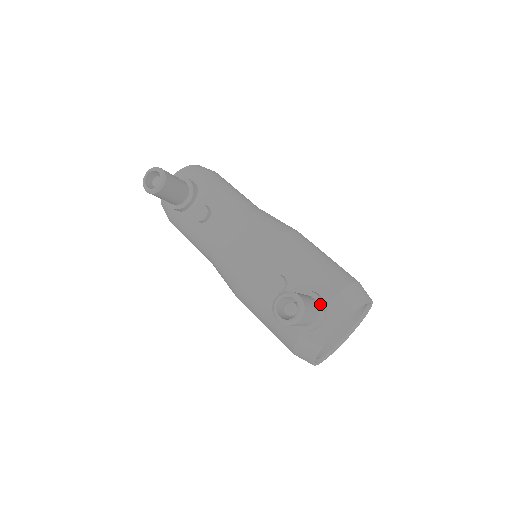
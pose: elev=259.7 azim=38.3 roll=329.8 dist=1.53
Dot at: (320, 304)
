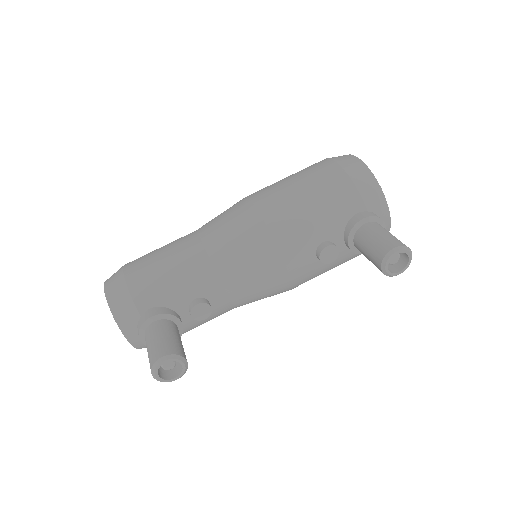
Dot at: (372, 219)
